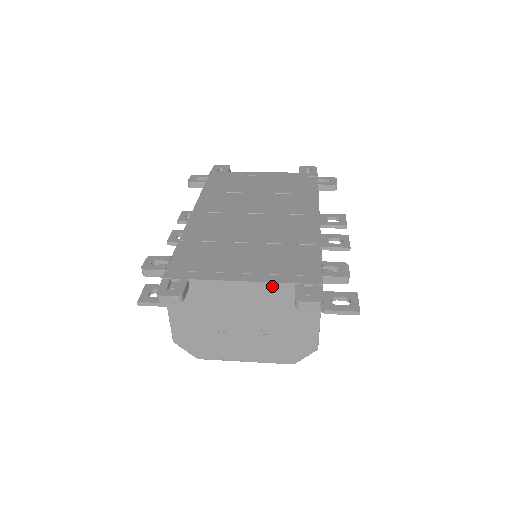
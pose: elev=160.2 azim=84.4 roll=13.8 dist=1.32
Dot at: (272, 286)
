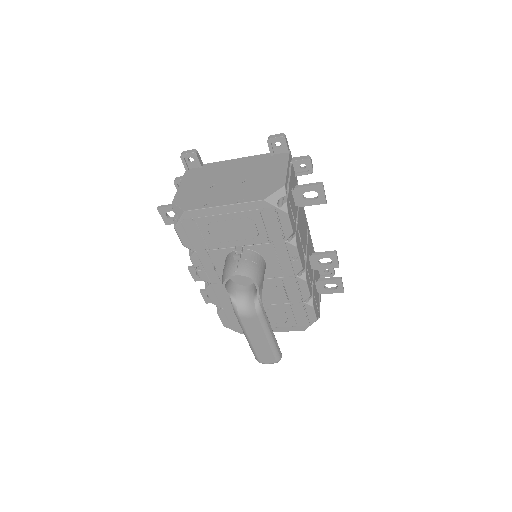
Dot at: (256, 157)
